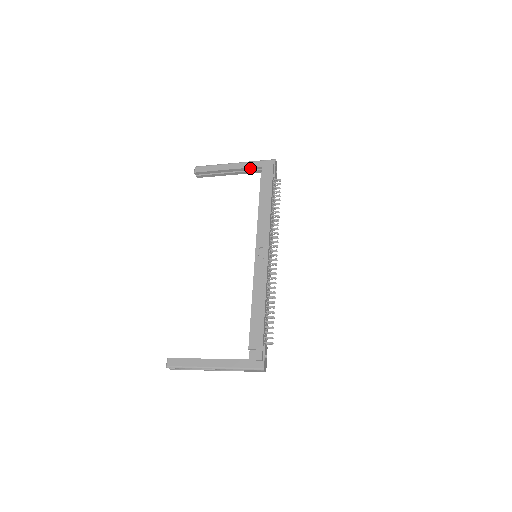
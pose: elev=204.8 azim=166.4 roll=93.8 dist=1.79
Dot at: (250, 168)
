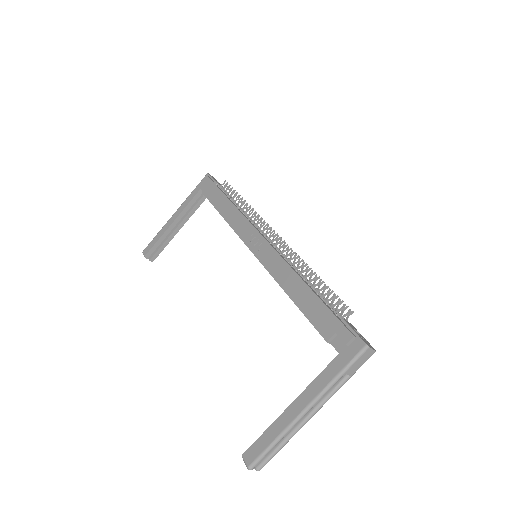
Dot at: (191, 202)
